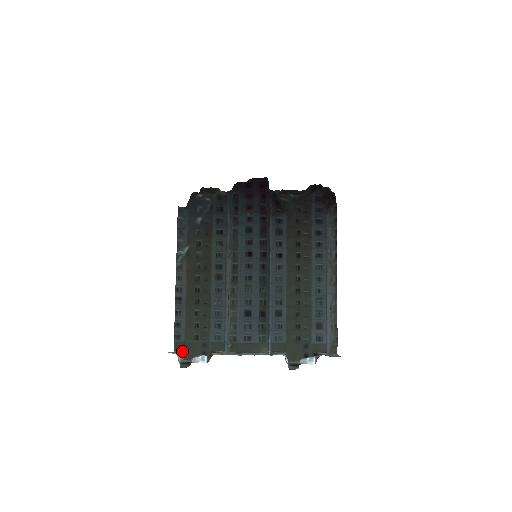
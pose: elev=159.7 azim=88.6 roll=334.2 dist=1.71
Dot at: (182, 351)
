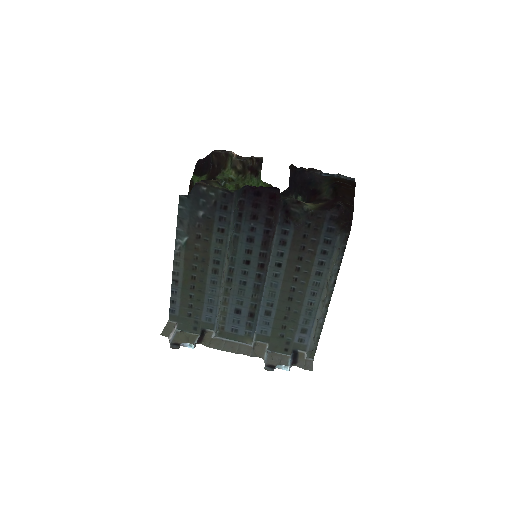
Dot at: (176, 322)
